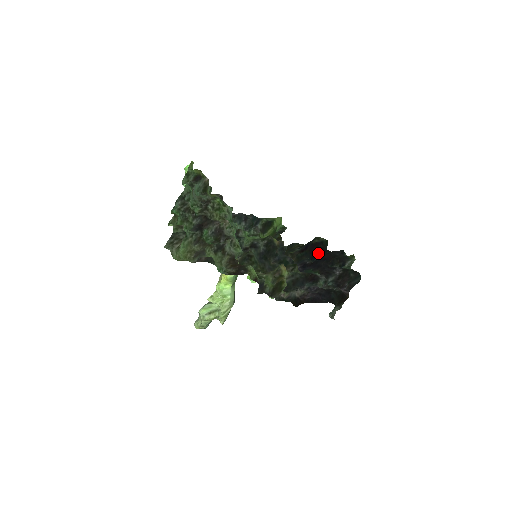
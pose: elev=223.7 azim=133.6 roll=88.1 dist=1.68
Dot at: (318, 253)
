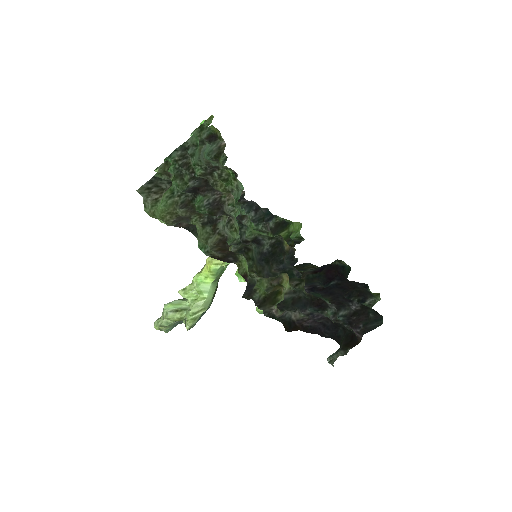
Dot at: (335, 278)
